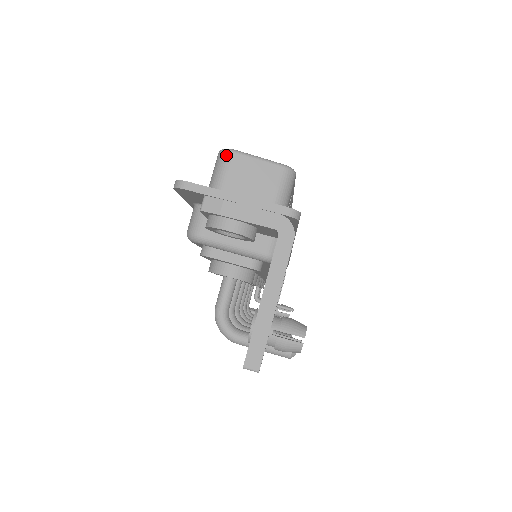
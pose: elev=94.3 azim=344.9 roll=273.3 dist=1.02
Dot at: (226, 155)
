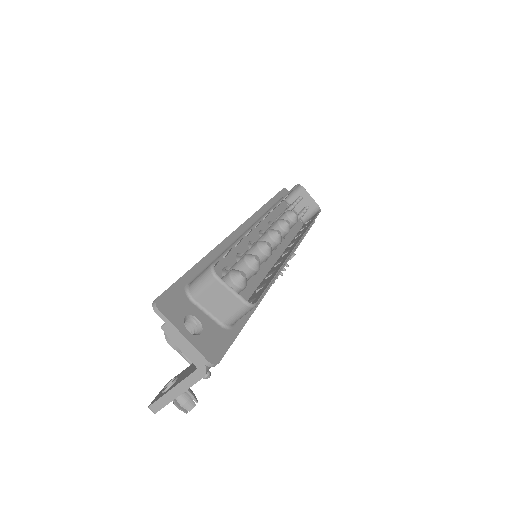
Dot at: (210, 277)
